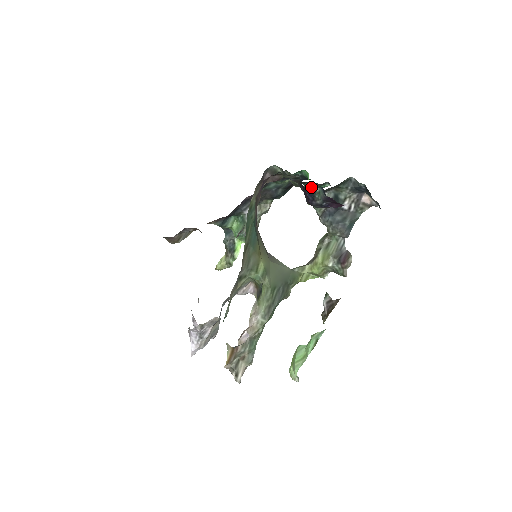
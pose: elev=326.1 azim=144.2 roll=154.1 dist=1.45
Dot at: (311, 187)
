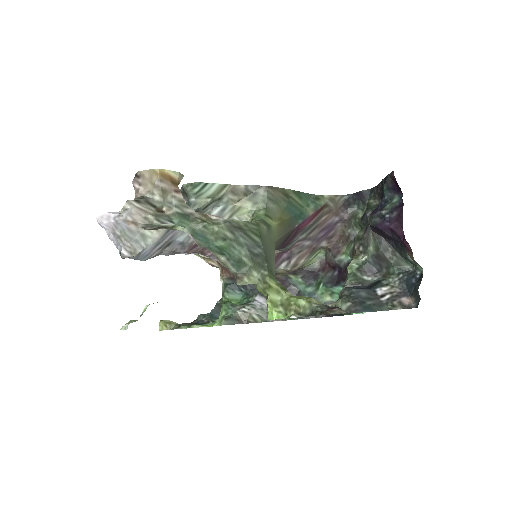
Dot at: (391, 197)
